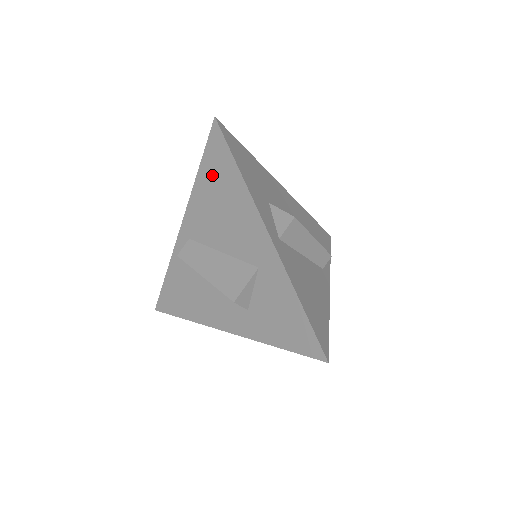
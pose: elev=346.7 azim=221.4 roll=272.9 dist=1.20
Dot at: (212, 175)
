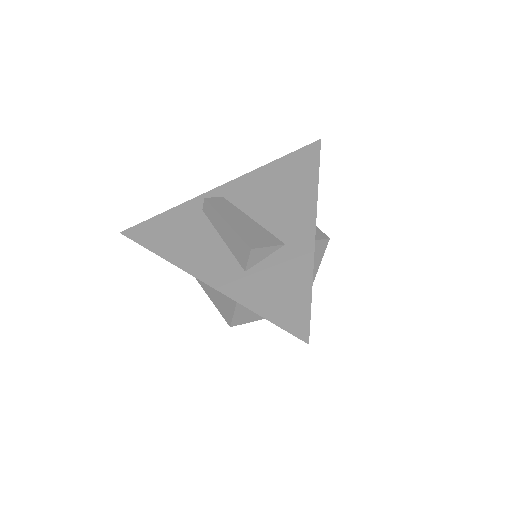
Dot at: (288, 168)
